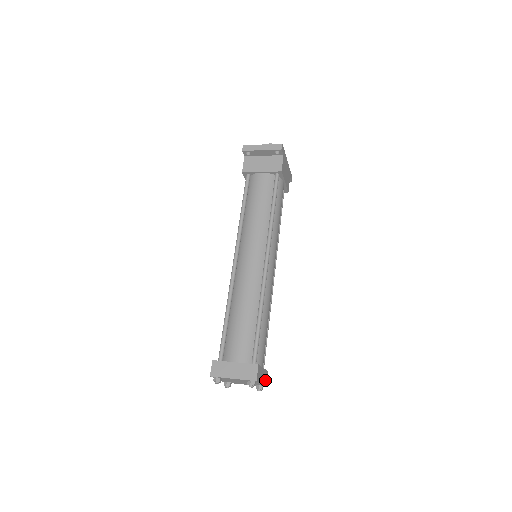
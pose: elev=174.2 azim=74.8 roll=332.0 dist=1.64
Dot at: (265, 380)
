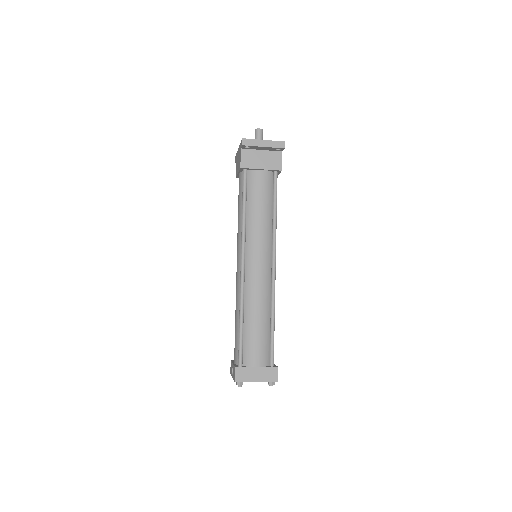
Dot at: occluded
